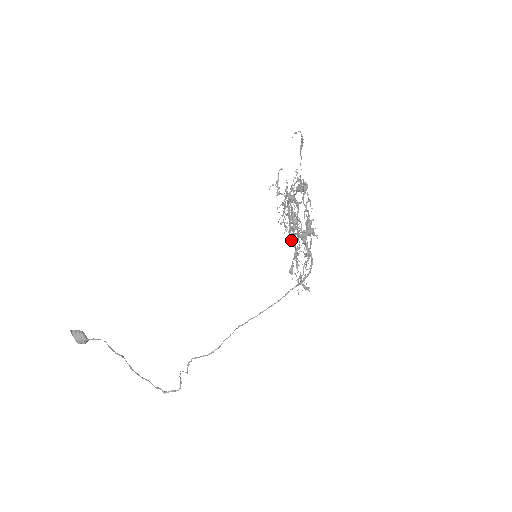
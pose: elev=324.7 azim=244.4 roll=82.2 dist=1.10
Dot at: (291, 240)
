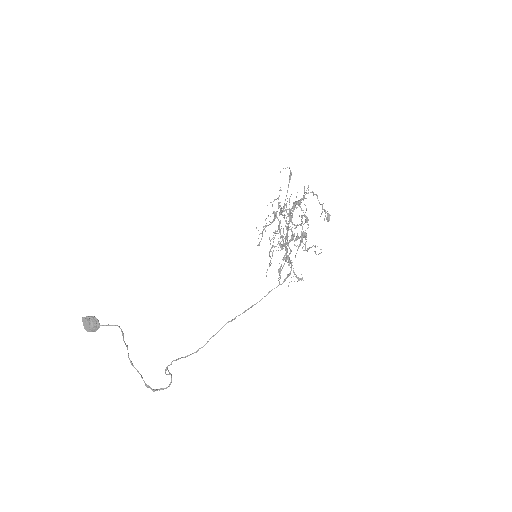
Dot at: (278, 247)
